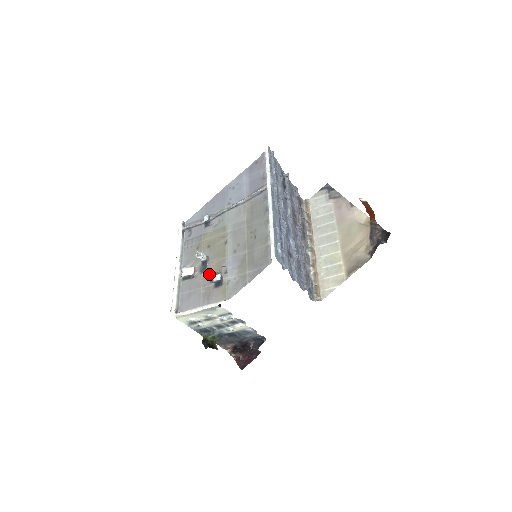
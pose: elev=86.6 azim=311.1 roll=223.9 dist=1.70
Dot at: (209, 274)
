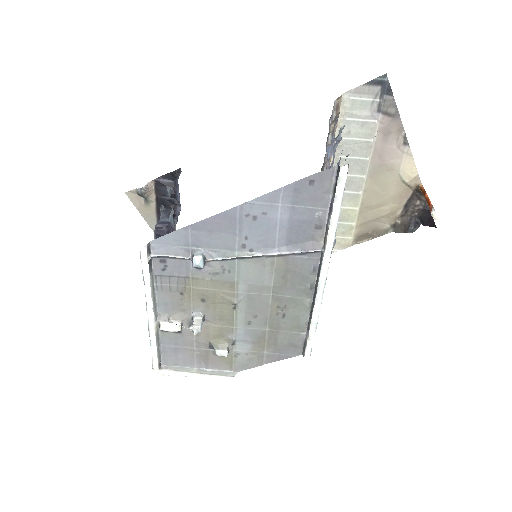
Dot at: (206, 337)
